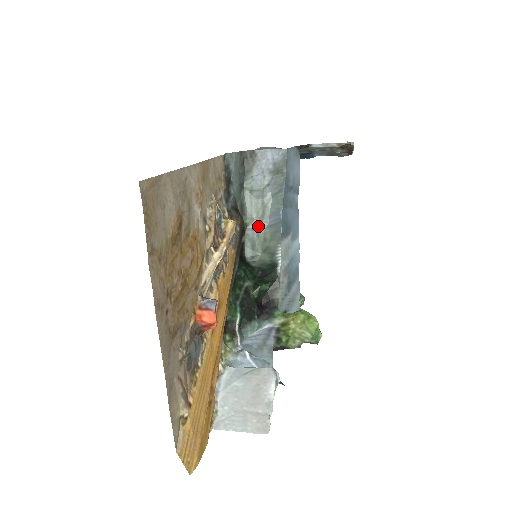
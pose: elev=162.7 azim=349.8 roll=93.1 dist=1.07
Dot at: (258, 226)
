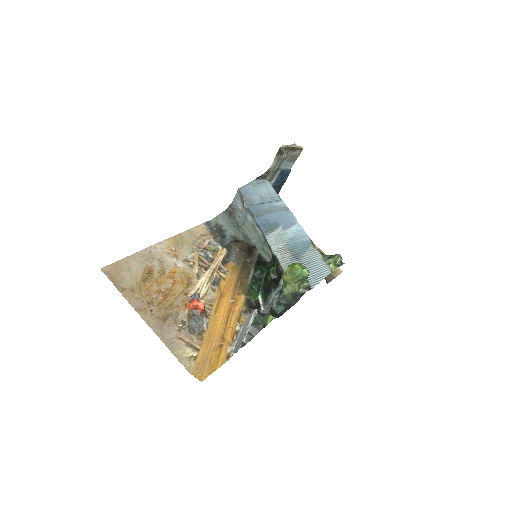
Dot at: (259, 239)
